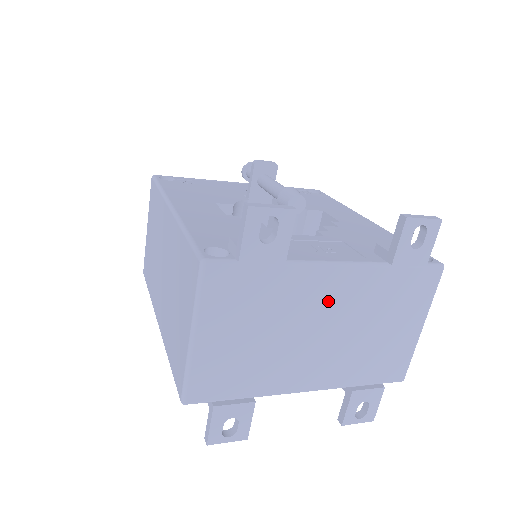
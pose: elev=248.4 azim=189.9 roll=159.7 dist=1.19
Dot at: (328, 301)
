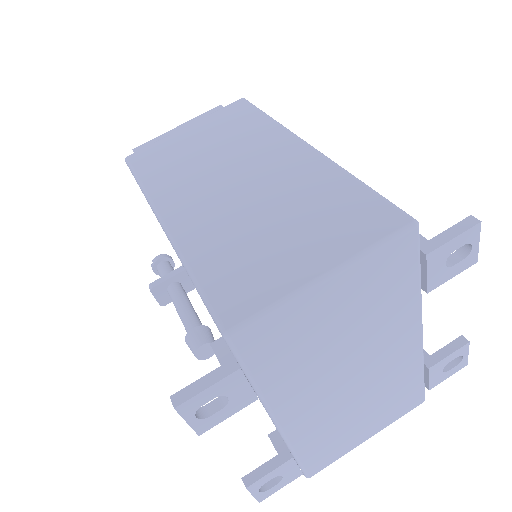
Dot at: (386, 356)
